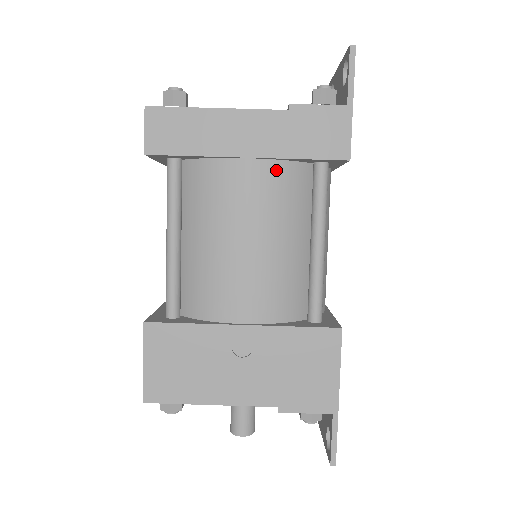
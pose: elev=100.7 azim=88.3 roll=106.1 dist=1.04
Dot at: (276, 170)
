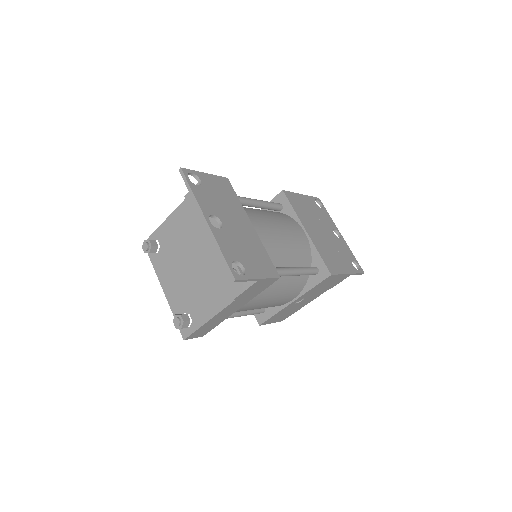
Dot at: occluded
